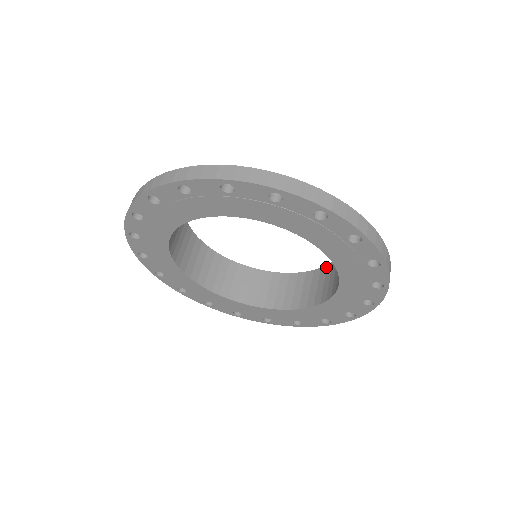
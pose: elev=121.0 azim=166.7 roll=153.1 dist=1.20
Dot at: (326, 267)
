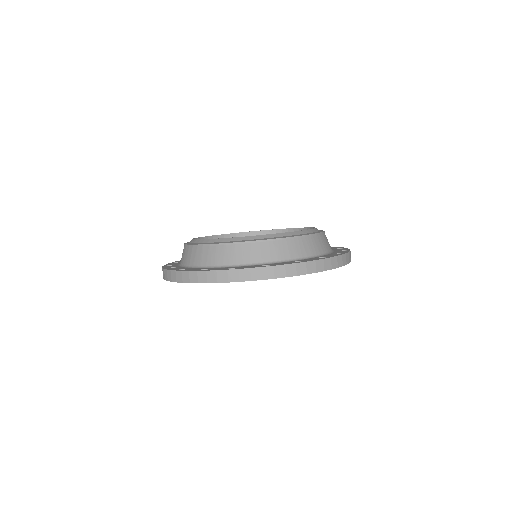
Dot at: (262, 232)
